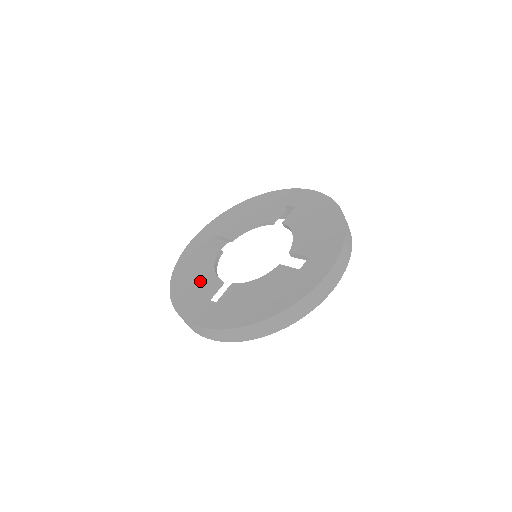
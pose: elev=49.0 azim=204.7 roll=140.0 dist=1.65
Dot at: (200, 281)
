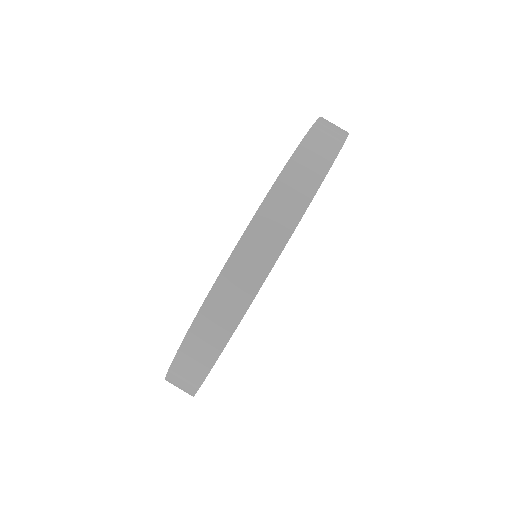
Dot at: occluded
